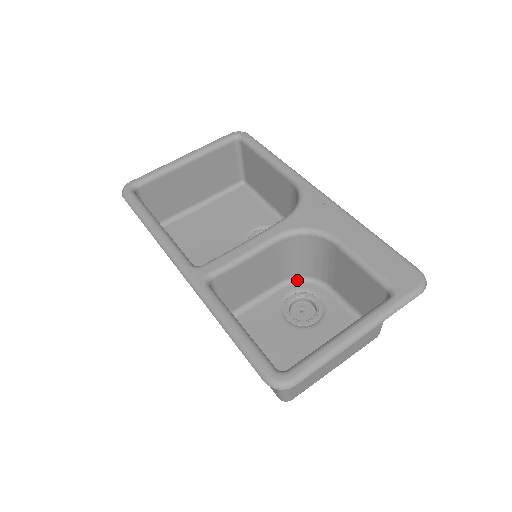
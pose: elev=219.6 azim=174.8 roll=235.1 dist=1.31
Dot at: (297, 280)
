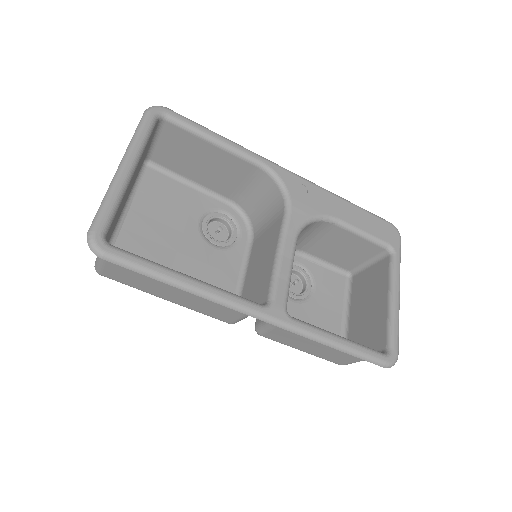
Dot at: occluded
